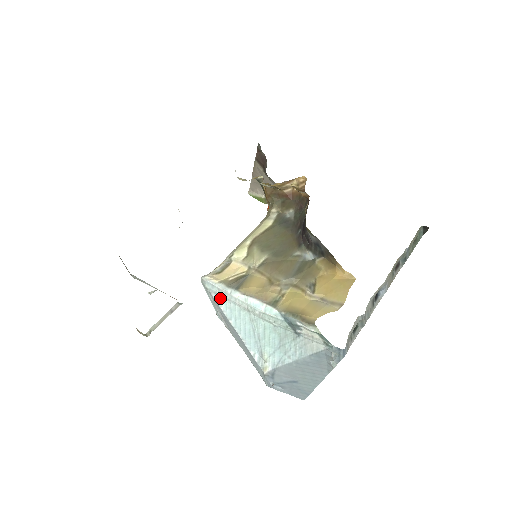
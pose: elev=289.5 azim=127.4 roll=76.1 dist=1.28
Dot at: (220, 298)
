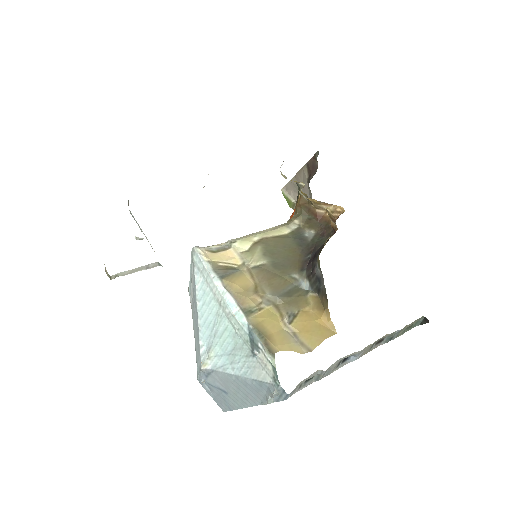
Dot at: (200, 276)
